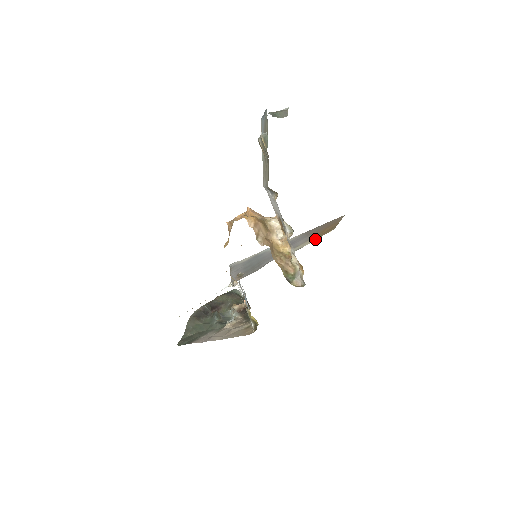
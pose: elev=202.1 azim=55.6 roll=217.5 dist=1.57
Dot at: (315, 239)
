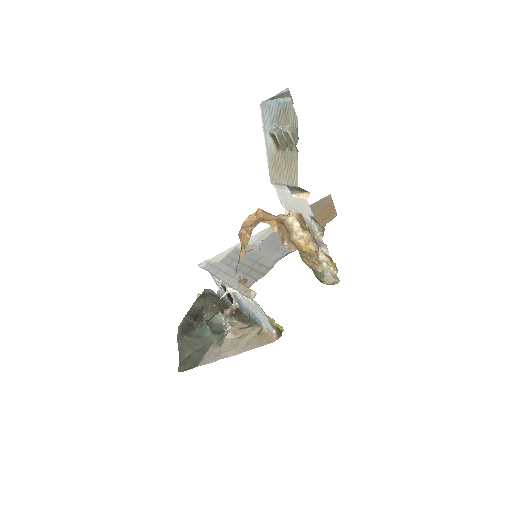
Dot at: occluded
